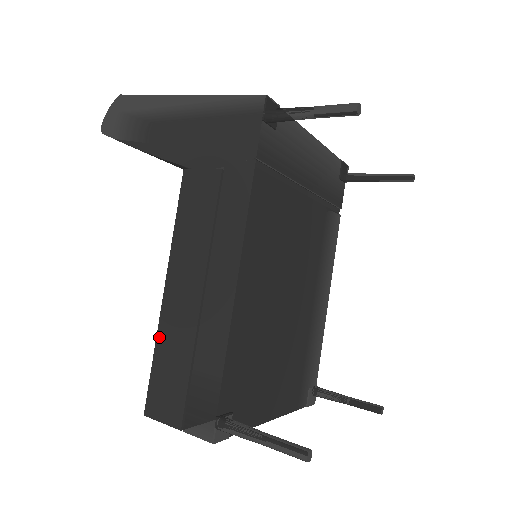
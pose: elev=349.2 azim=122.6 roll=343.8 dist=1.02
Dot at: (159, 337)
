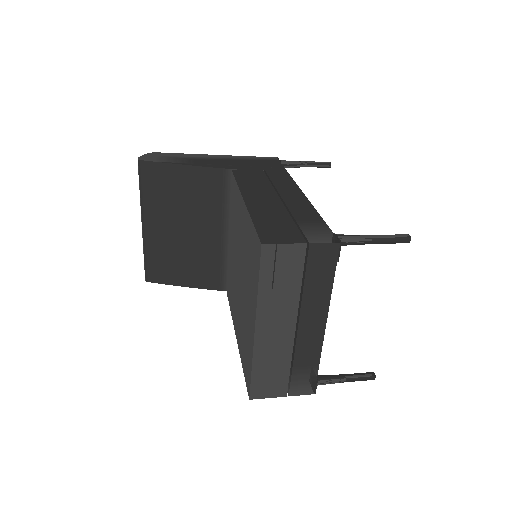
Dot at: (253, 214)
